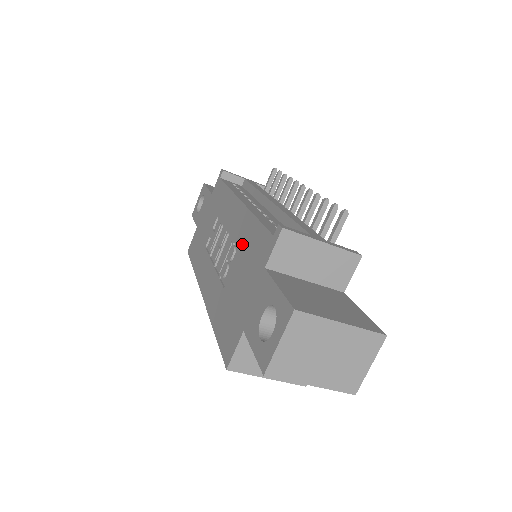
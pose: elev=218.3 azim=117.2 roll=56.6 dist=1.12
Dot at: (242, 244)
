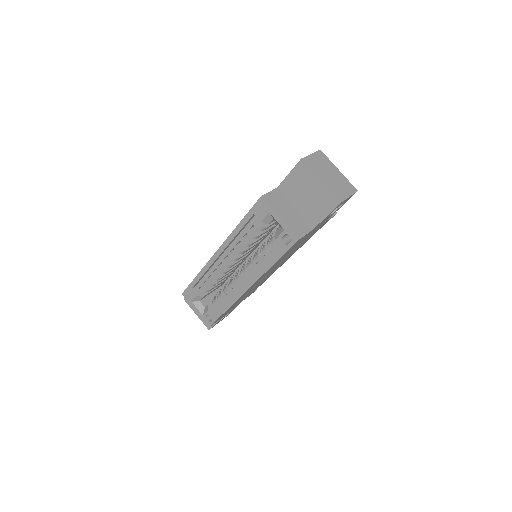
Dot at: occluded
